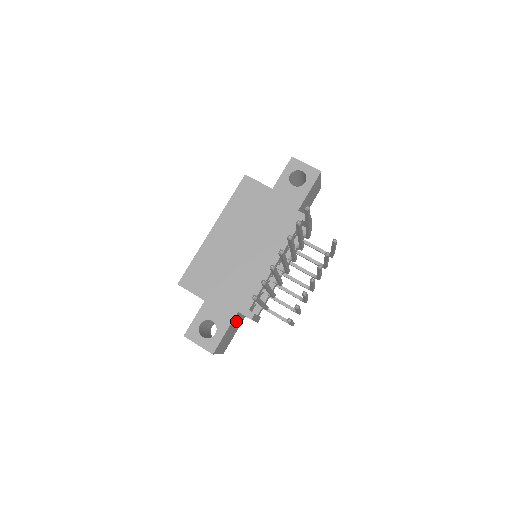
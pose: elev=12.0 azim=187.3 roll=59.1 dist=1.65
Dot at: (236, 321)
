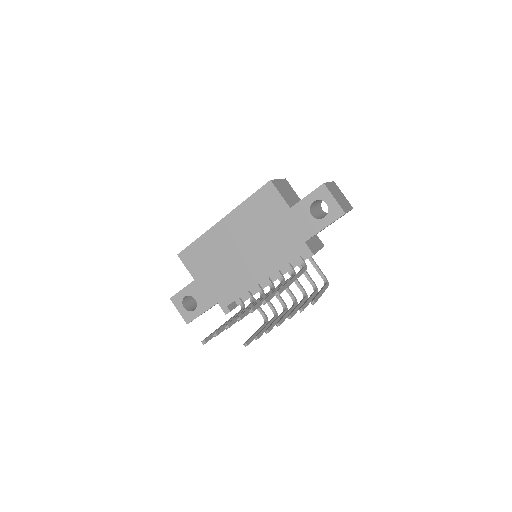
Dot at: occluded
